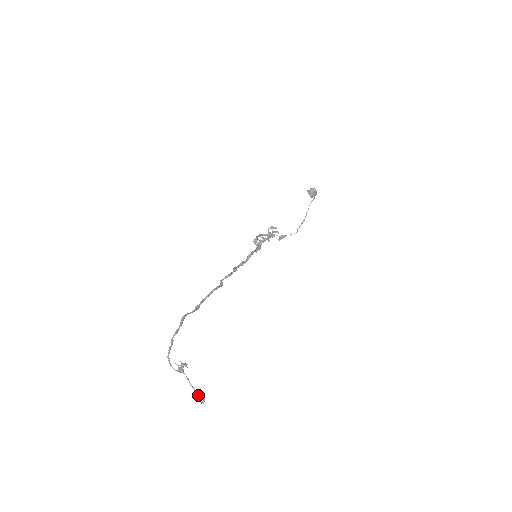
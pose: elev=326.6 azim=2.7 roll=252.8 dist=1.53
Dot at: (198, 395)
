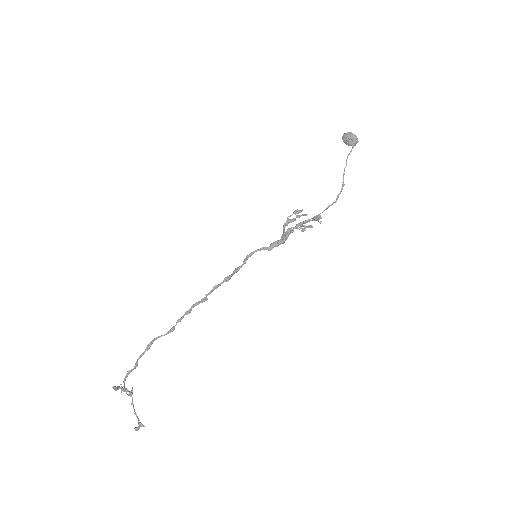
Dot at: (138, 421)
